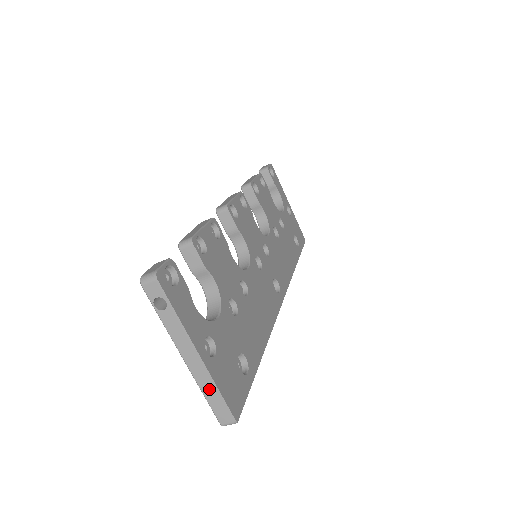
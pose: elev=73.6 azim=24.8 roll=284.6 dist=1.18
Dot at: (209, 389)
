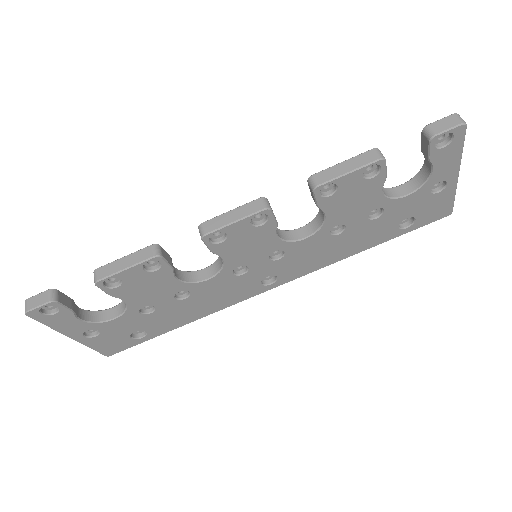
Dot at: occluded
